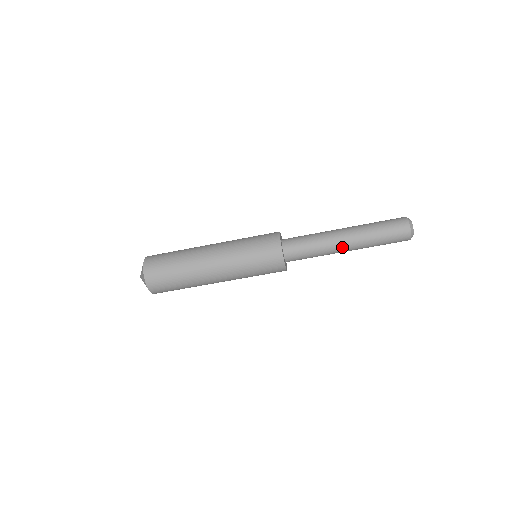
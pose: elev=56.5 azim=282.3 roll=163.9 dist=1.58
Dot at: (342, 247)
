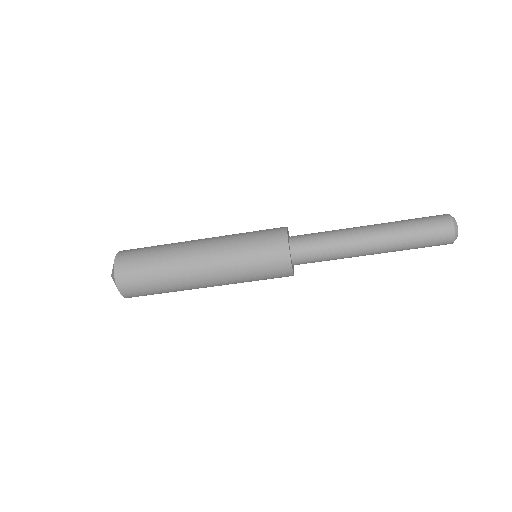
Dot at: (365, 254)
